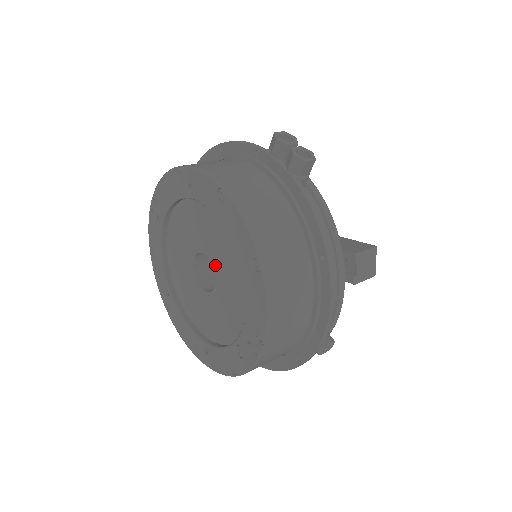
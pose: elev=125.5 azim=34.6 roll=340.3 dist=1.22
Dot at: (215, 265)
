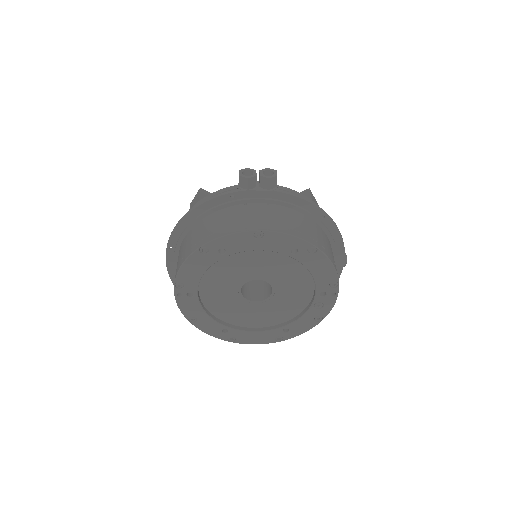
Dot at: (267, 278)
